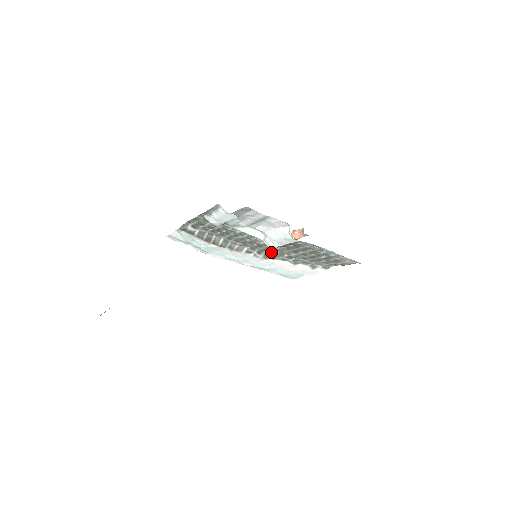
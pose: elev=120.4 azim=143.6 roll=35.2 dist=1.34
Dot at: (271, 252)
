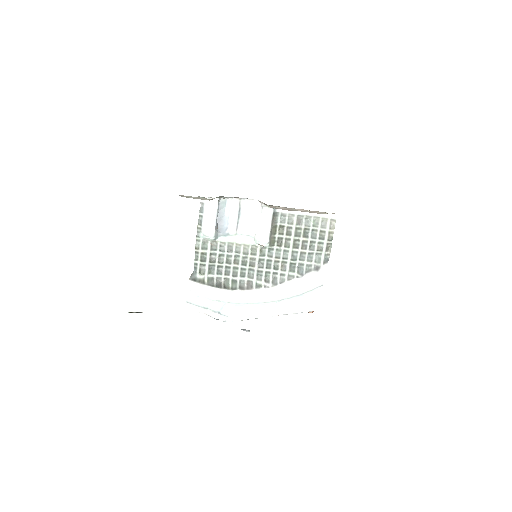
Dot at: (275, 272)
